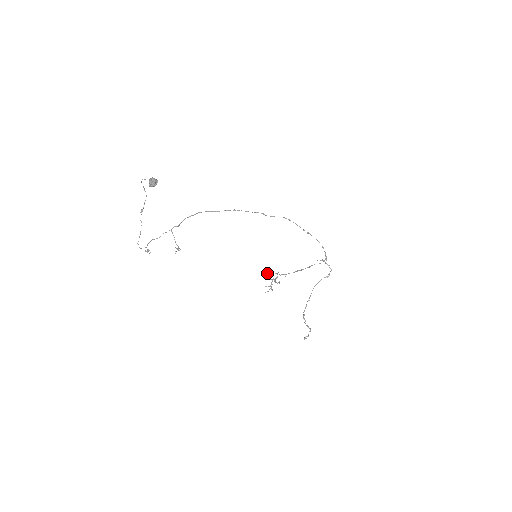
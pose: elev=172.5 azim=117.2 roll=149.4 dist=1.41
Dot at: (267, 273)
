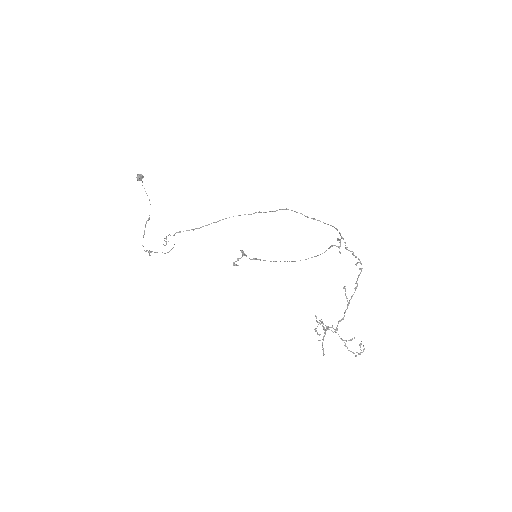
Dot at: (316, 318)
